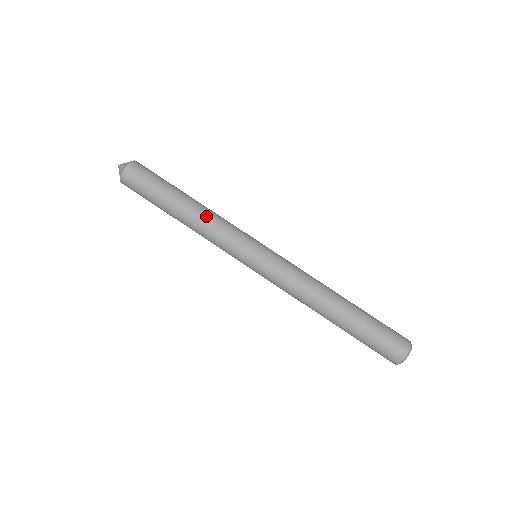
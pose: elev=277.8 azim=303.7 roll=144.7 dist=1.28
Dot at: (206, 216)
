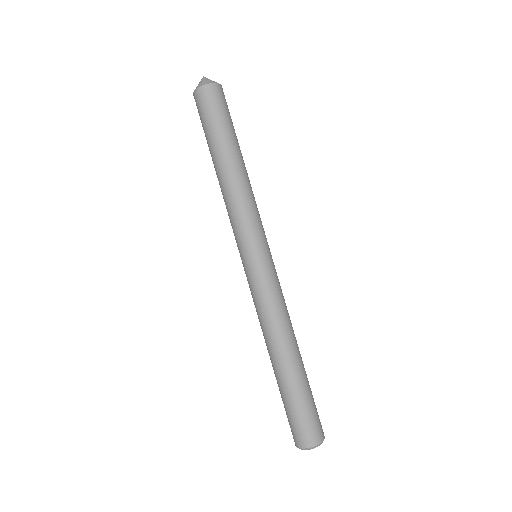
Dot at: (245, 185)
